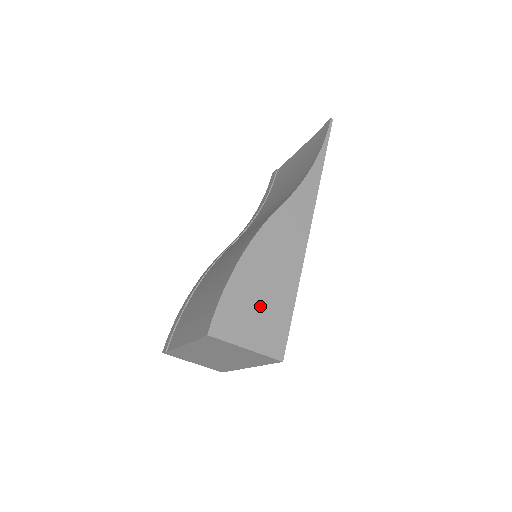
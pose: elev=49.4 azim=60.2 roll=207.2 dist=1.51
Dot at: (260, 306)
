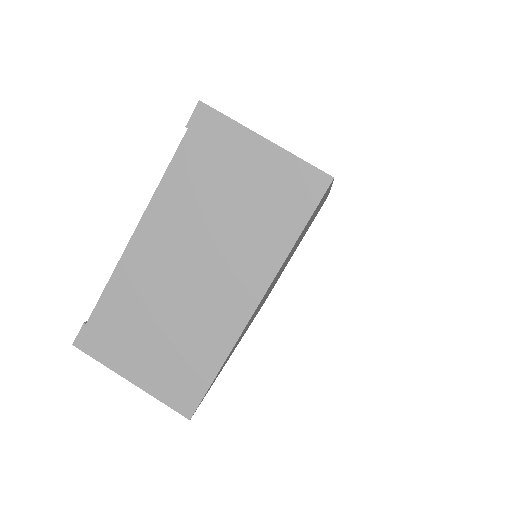
Dot at: occluded
